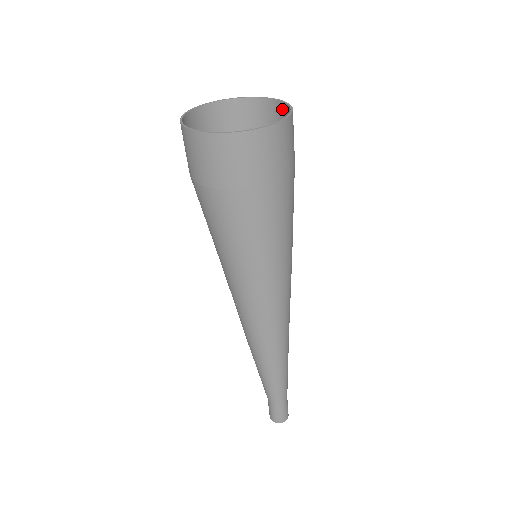
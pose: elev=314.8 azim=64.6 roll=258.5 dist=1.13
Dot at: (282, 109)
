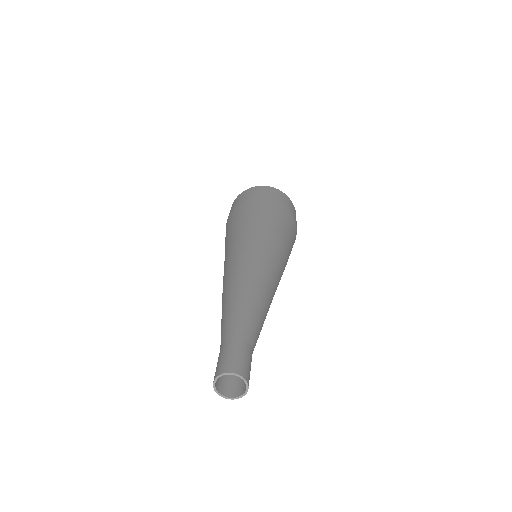
Dot at: occluded
